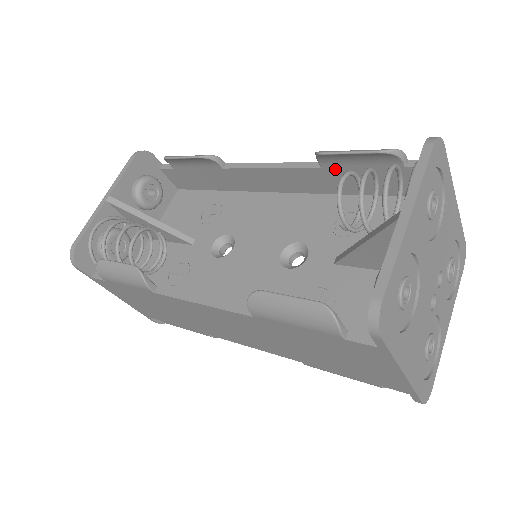
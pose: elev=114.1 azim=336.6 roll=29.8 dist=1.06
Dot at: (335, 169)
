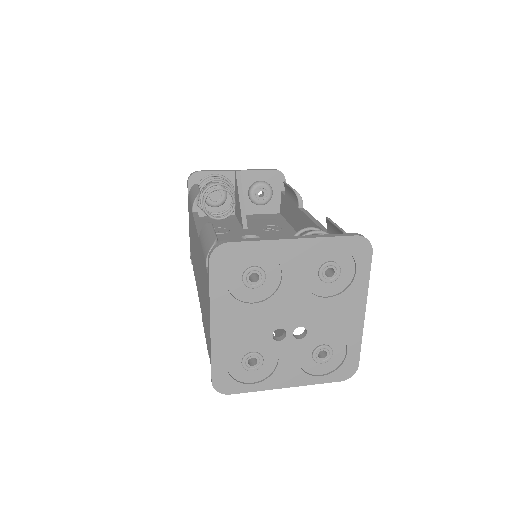
Dot at: occluded
